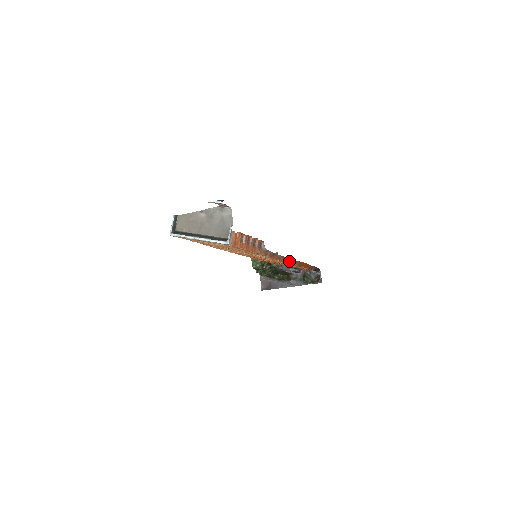
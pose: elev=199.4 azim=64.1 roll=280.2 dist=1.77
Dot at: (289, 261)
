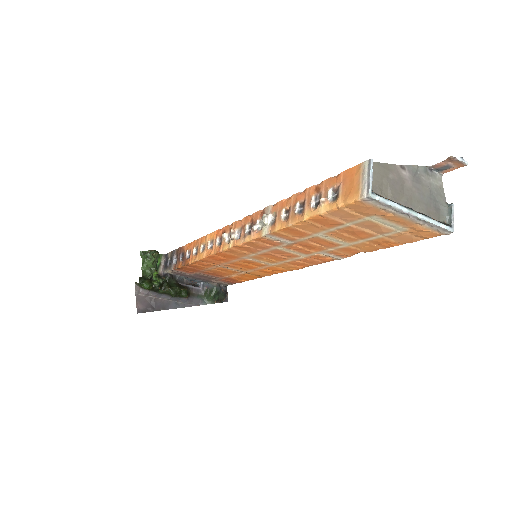
Dot at: occluded
